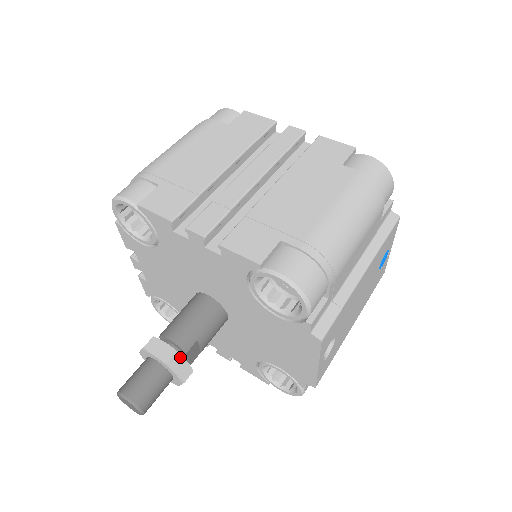
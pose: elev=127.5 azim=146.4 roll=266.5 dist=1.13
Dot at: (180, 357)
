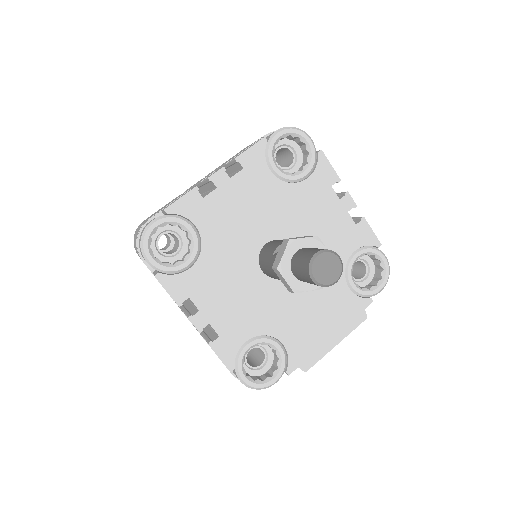
Dot at: occluded
